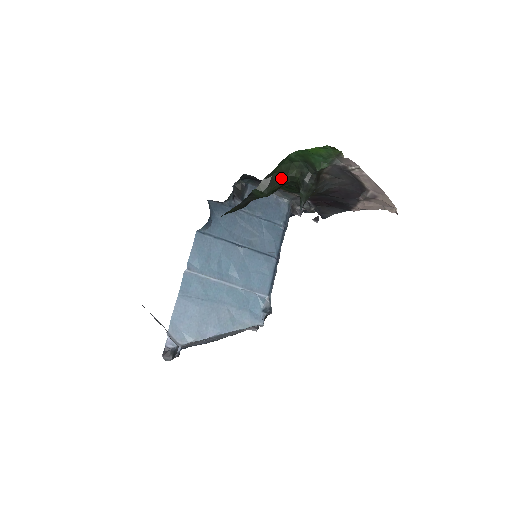
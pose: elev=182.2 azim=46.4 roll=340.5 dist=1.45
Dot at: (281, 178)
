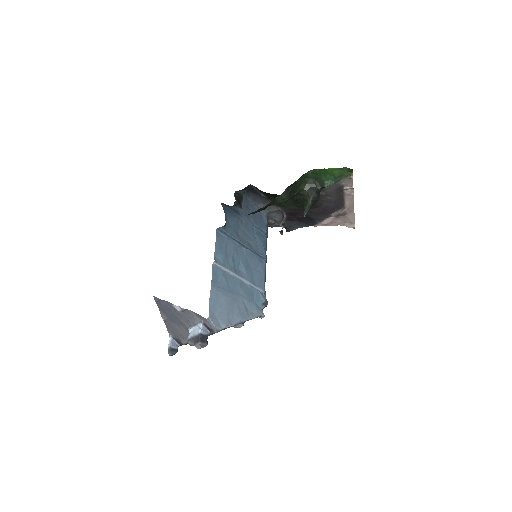
Dot at: (295, 189)
